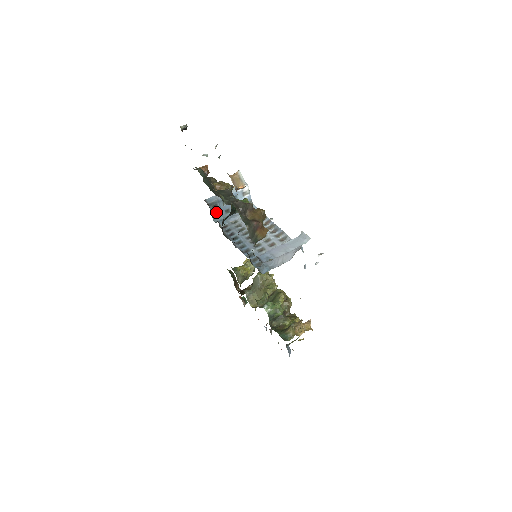
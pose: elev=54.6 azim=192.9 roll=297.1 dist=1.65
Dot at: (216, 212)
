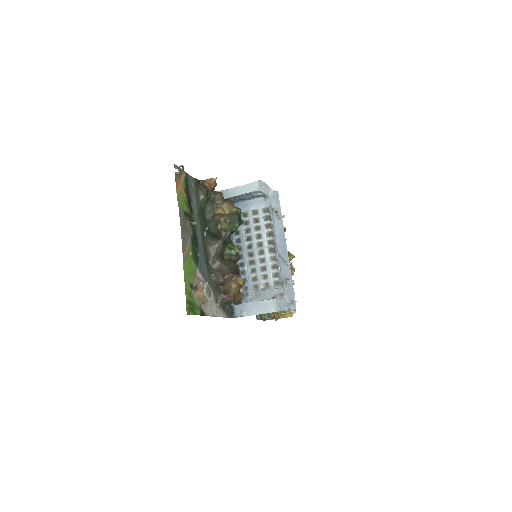
Dot at: (229, 201)
